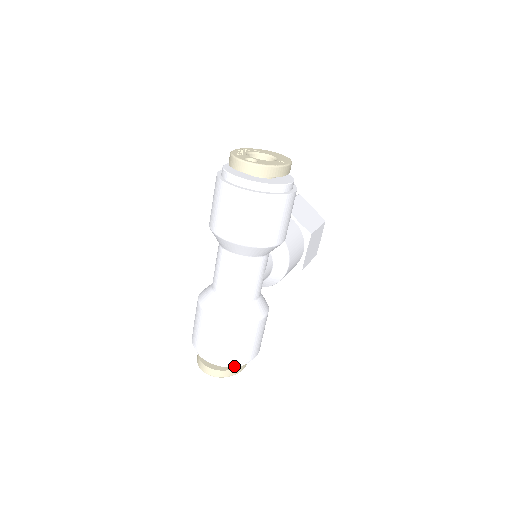
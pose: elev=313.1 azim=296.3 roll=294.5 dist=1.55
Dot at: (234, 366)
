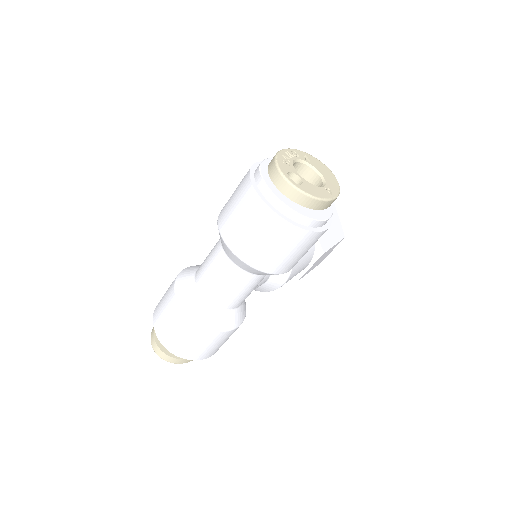
Dot at: occluded
